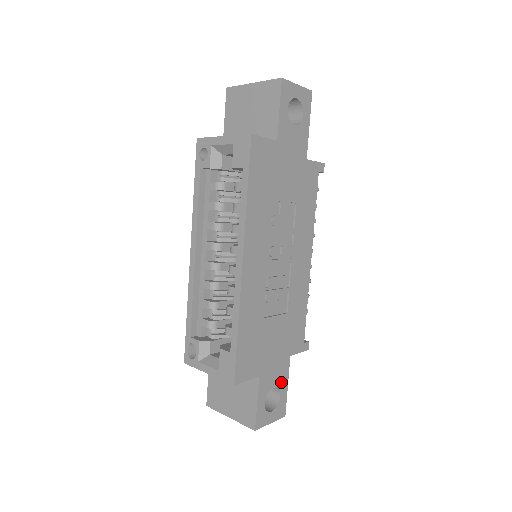
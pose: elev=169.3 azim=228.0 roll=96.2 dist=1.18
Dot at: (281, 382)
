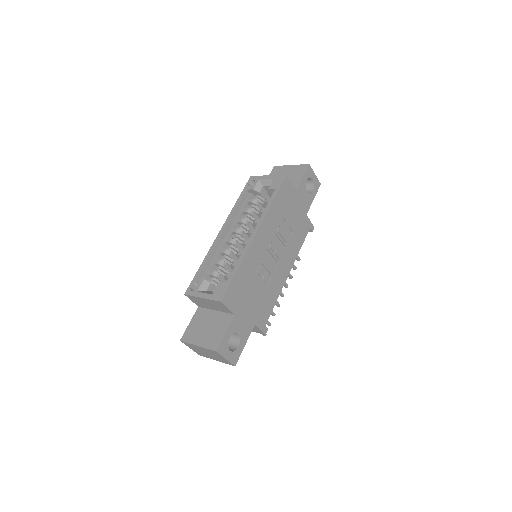
Dot at: (243, 336)
